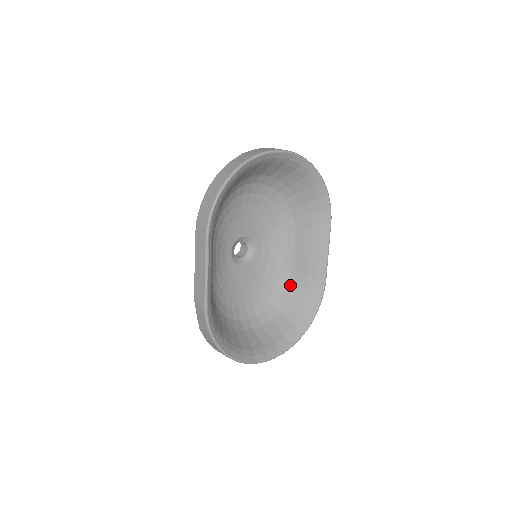
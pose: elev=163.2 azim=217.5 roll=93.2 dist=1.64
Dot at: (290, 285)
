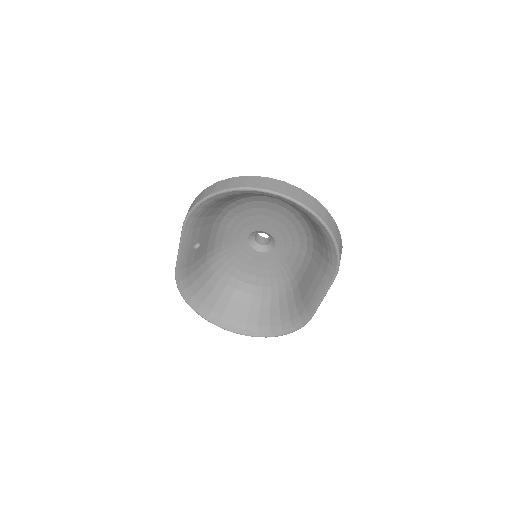
Dot at: (291, 294)
